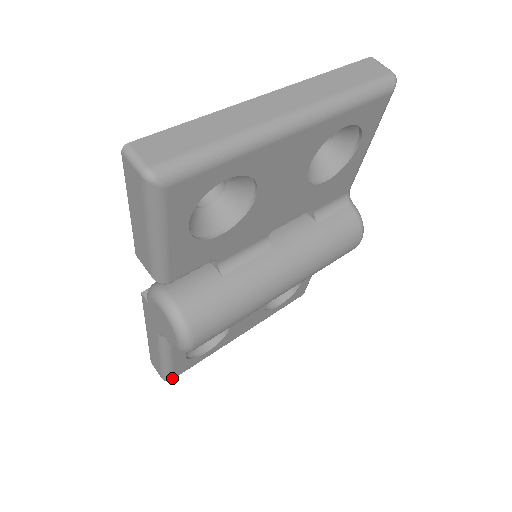
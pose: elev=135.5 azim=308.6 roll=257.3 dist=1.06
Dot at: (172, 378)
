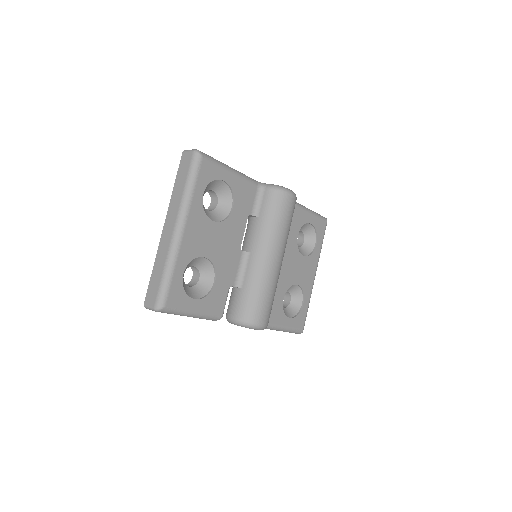
Dot at: (302, 330)
